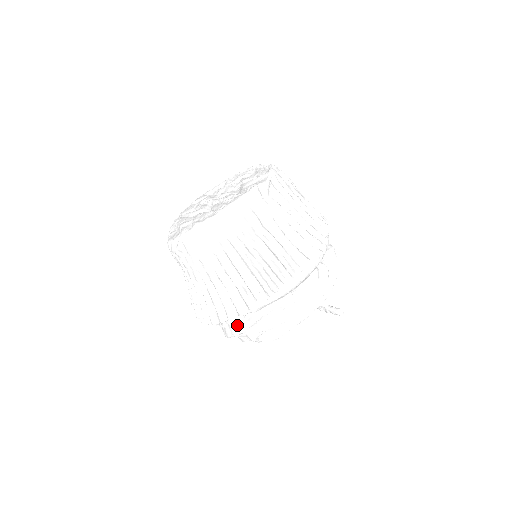
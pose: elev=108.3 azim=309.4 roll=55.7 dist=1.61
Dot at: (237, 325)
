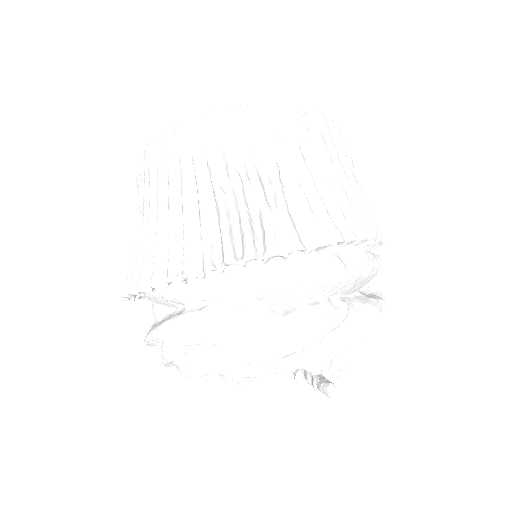
Dot at: (159, 322)
